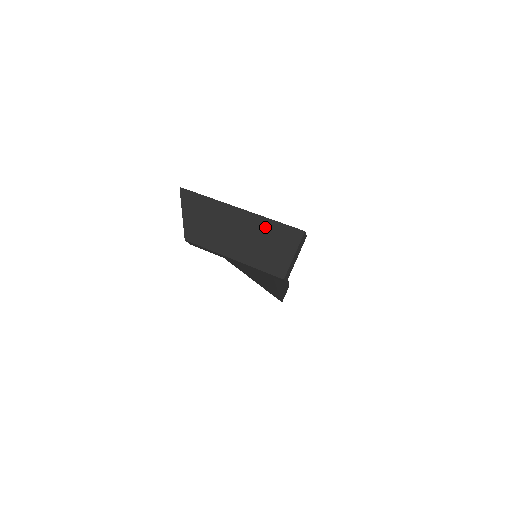
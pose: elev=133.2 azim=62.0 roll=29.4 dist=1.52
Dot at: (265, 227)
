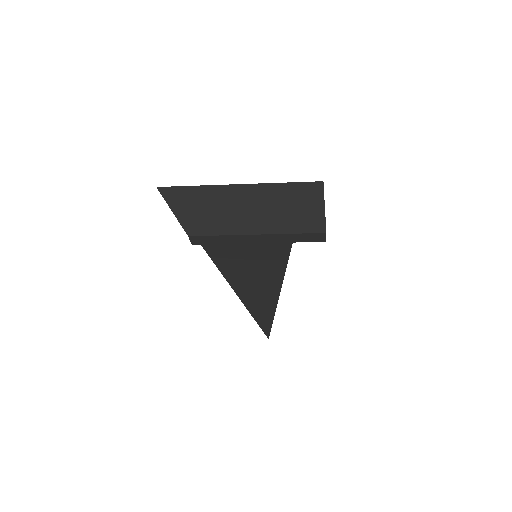
Dot at: (278, 192)
